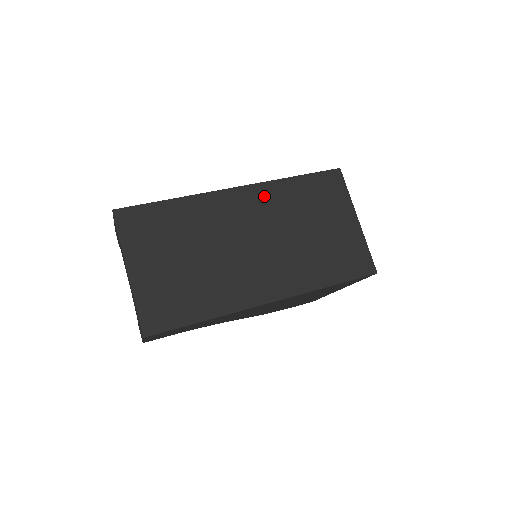
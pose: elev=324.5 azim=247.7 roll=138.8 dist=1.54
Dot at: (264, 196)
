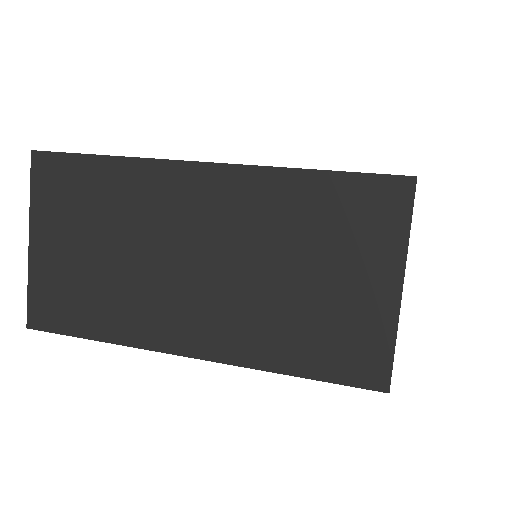
Dot at: (244, 191)
